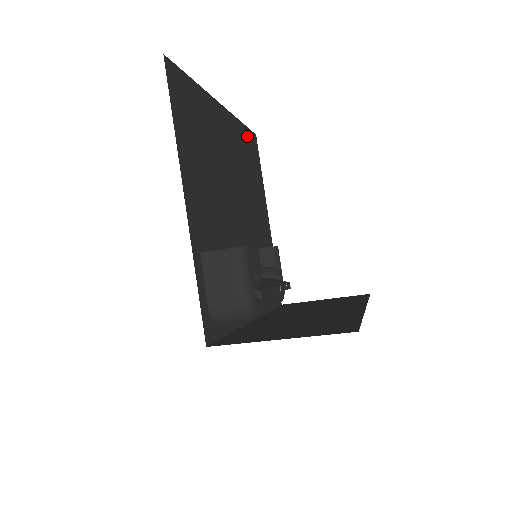
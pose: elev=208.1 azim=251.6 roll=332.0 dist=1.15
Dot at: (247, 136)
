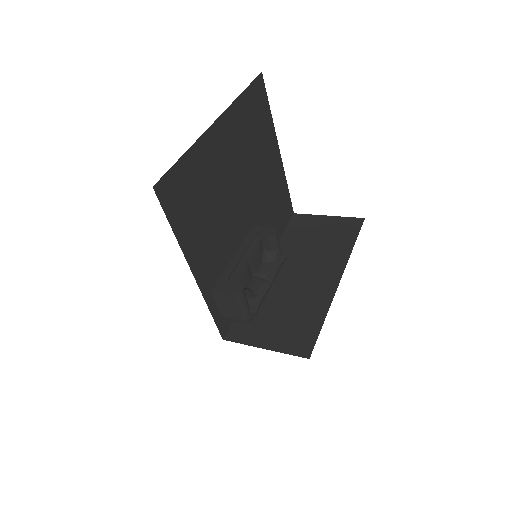
Dot at: (250, 97)
